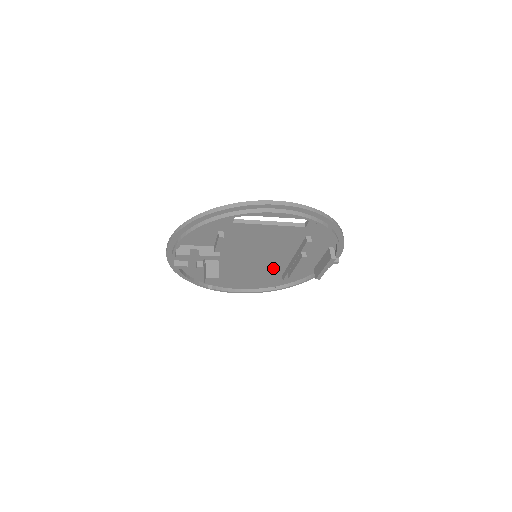
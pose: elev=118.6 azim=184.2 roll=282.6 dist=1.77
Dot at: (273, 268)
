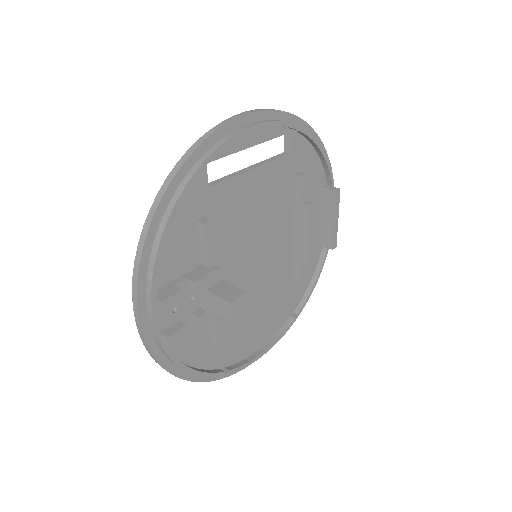
Dot at: (280, 272)
